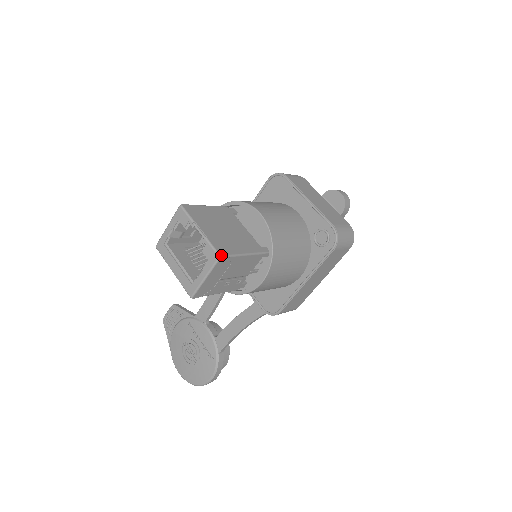
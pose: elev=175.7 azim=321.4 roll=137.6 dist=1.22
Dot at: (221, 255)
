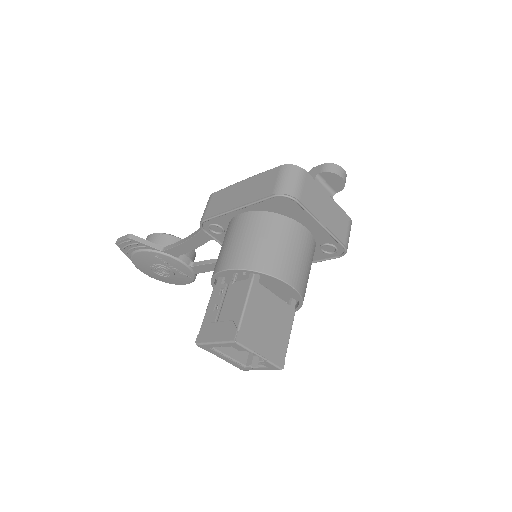
Dot at: (283, 368)
